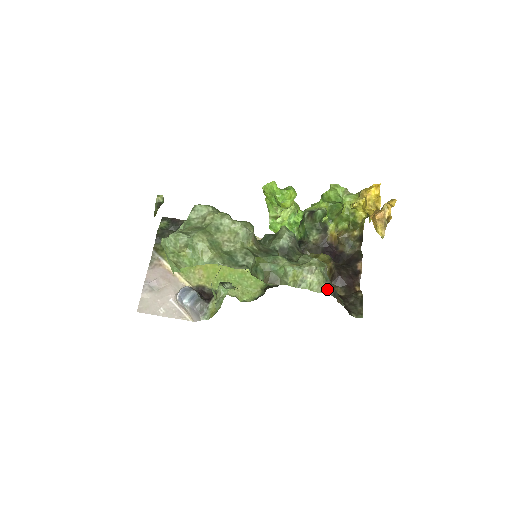
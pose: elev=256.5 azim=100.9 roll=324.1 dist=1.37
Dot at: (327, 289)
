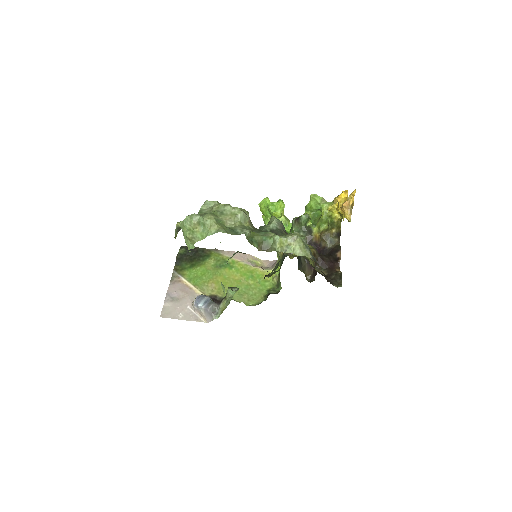
Dot at: (307, 254)
